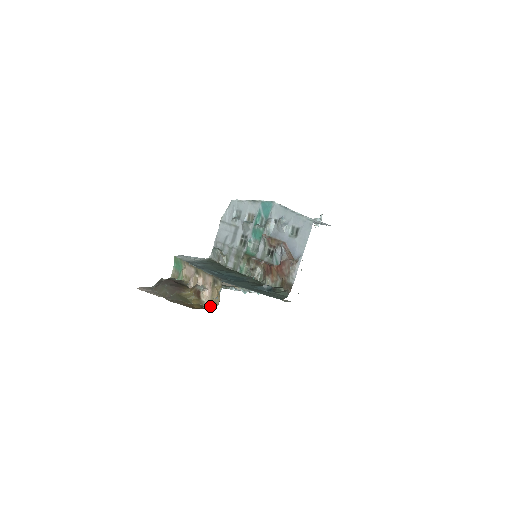
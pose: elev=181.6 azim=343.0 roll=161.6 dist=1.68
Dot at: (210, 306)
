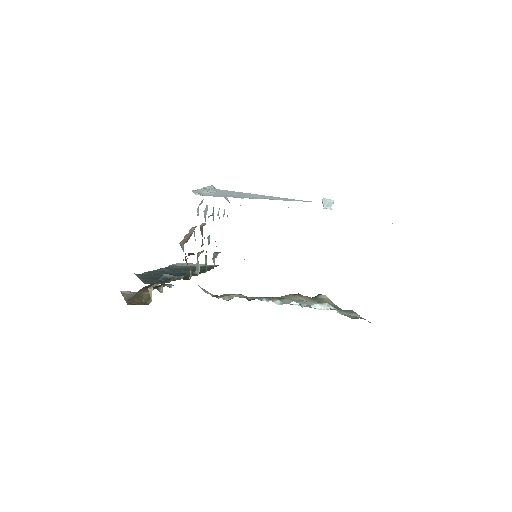
Dot at: occluded
